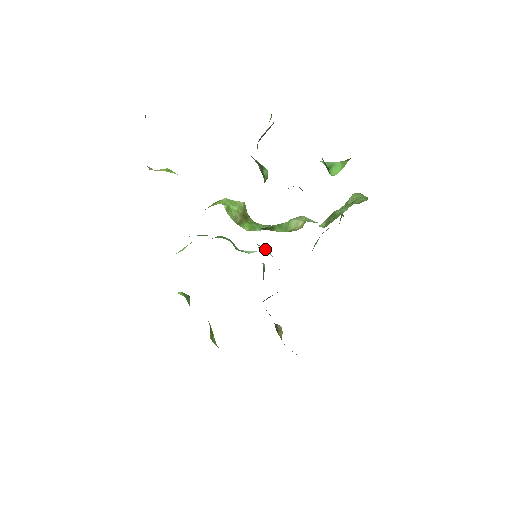
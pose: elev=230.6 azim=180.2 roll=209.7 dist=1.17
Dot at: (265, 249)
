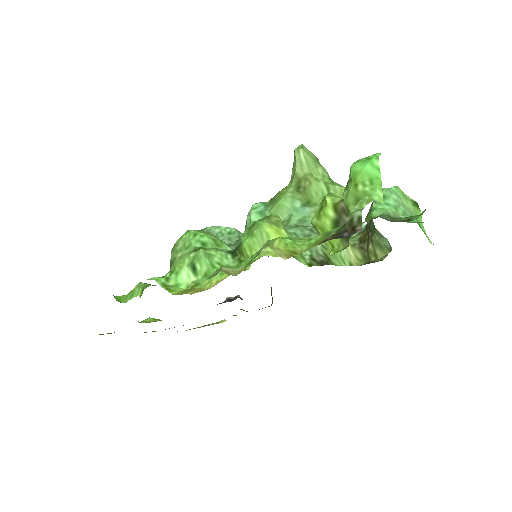
Dot at: occluded
